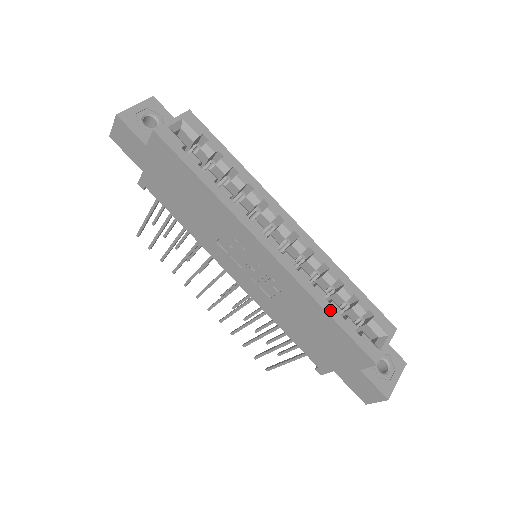
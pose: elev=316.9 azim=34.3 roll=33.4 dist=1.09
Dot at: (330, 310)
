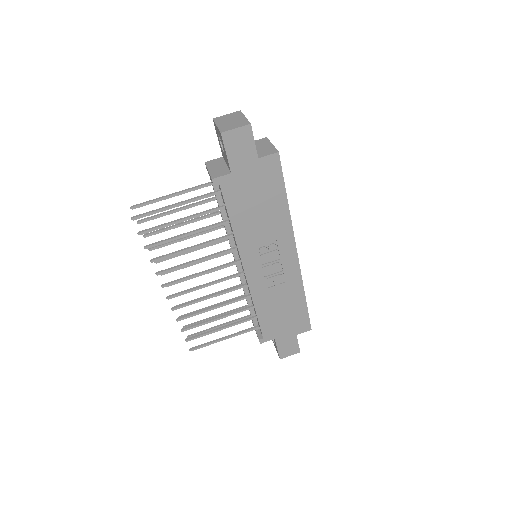
Dot at: (305, 297)
